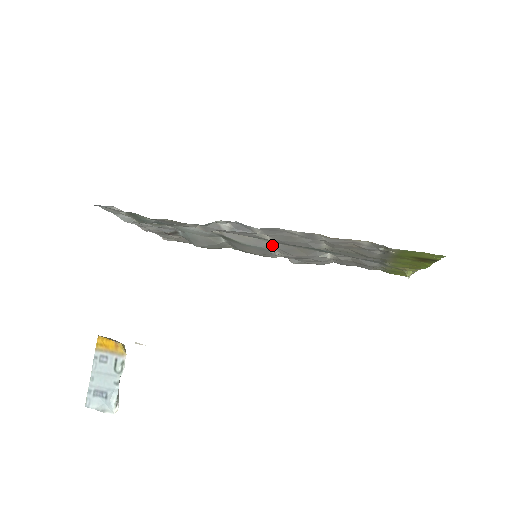
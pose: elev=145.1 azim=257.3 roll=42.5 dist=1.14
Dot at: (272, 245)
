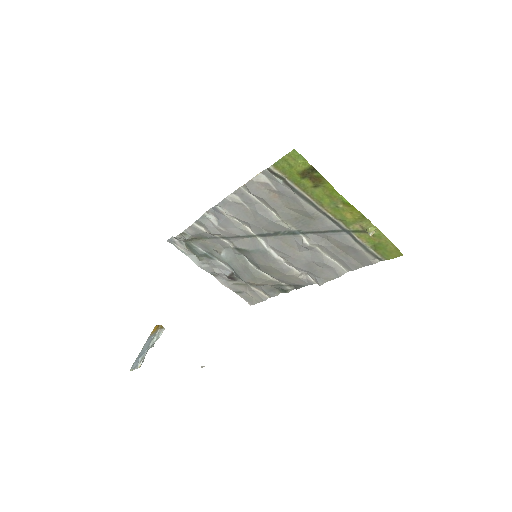
Dot at: (265, 244)
